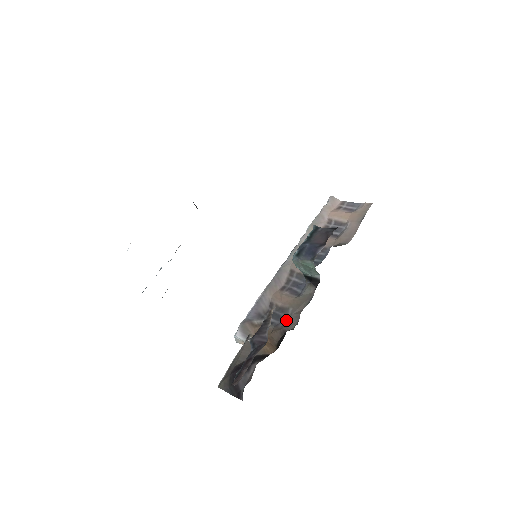
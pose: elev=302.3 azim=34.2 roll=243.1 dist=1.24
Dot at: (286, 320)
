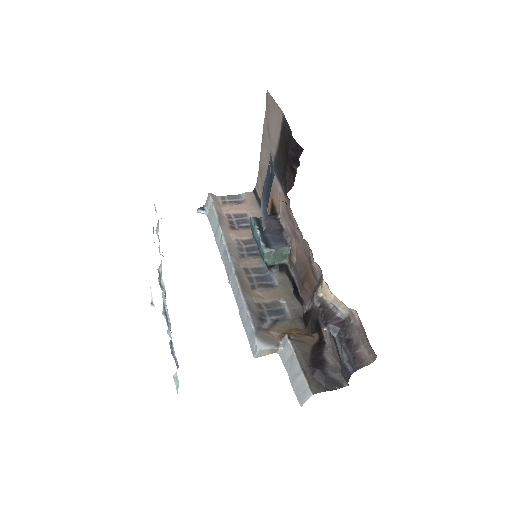
Dot at: (289, 310)
